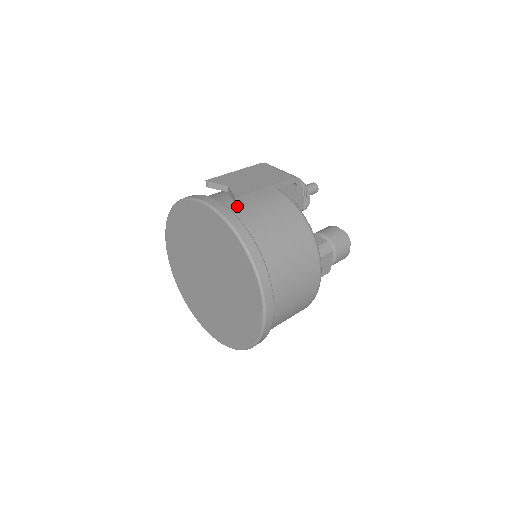
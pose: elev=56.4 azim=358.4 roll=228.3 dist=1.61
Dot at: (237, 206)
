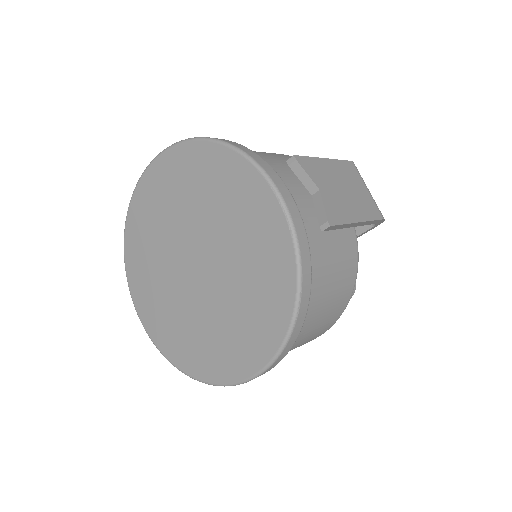
Dot at: (309, 221)
